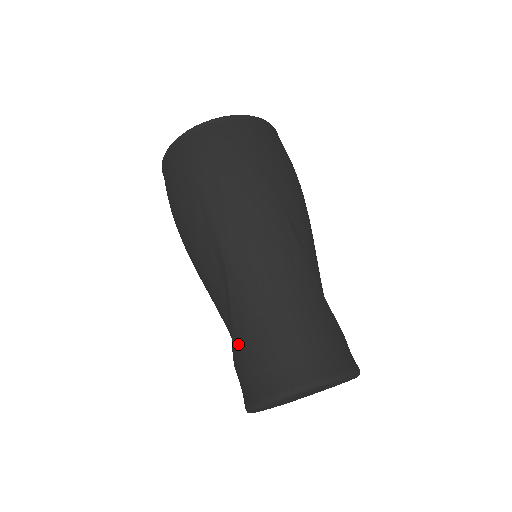
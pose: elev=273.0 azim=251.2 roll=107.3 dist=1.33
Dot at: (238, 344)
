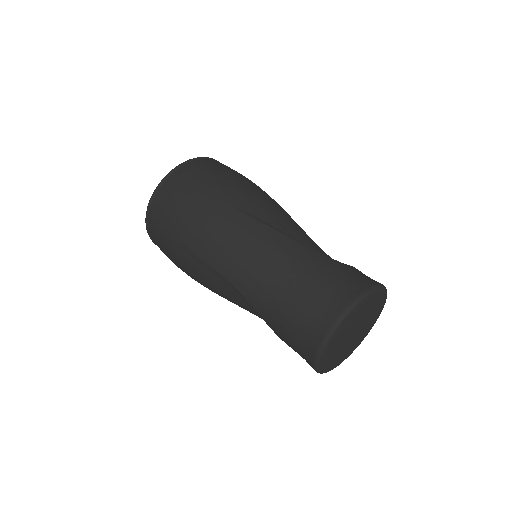
Dot at: (275, 329)
